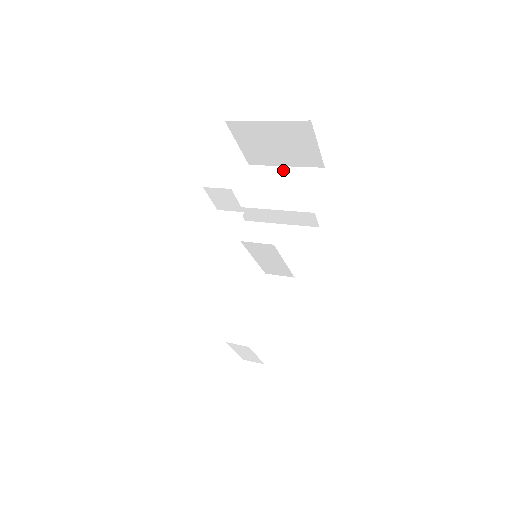
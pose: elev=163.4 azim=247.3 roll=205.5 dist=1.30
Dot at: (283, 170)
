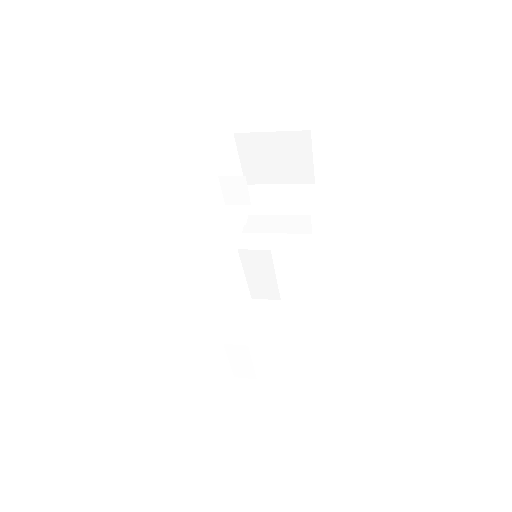
Dot at: (278, 187)
